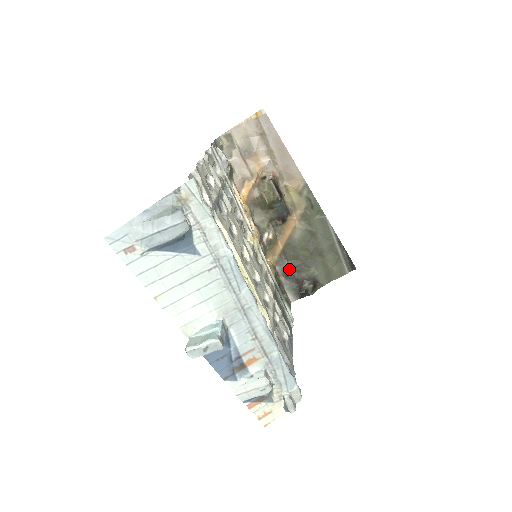
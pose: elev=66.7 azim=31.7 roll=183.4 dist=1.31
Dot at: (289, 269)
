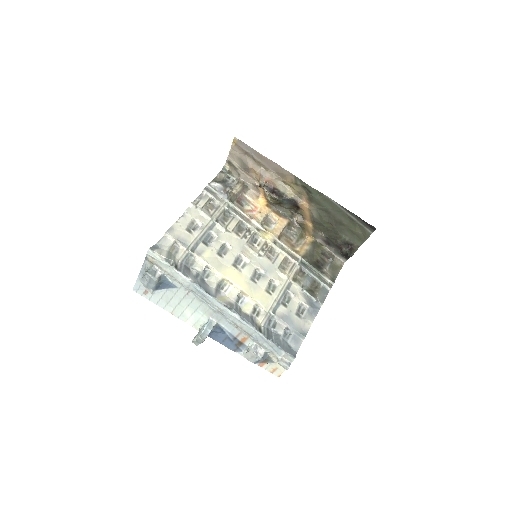
Dot at: (327, 239)
